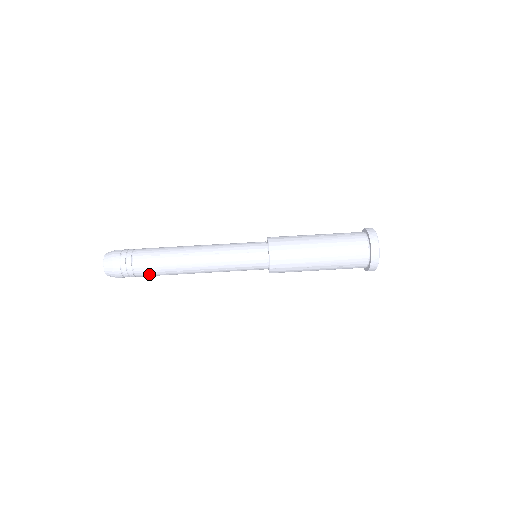
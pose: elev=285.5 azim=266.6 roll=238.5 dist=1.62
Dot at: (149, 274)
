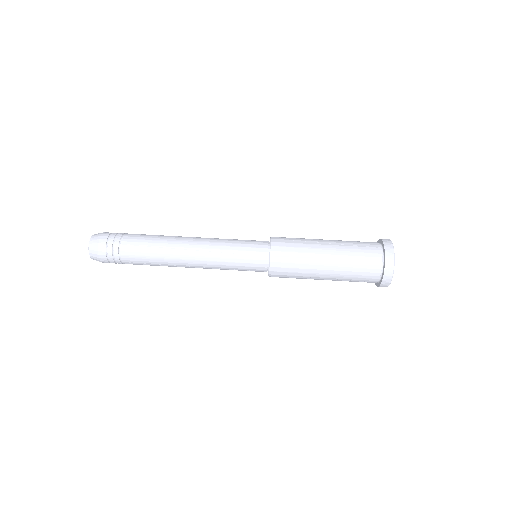
Dot at: (138, 264)
